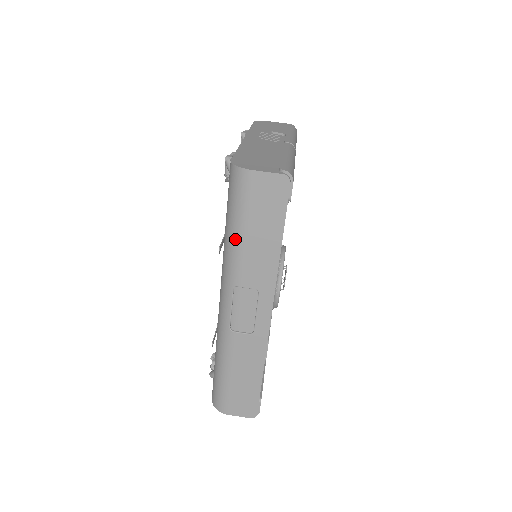
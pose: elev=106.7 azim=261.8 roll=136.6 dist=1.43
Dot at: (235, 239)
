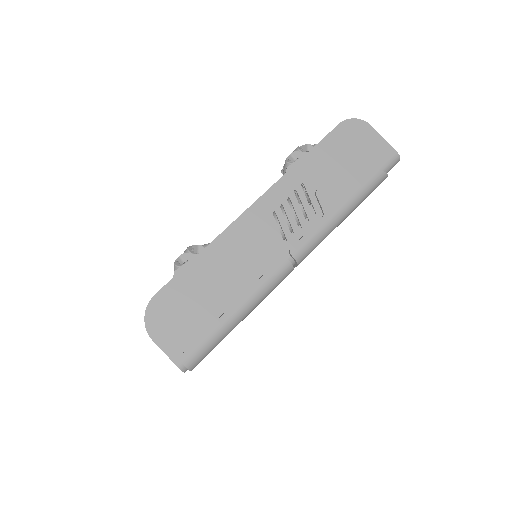
Dot at: occluded
